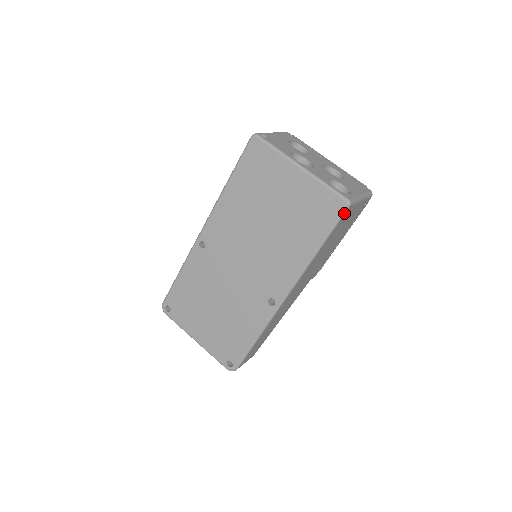
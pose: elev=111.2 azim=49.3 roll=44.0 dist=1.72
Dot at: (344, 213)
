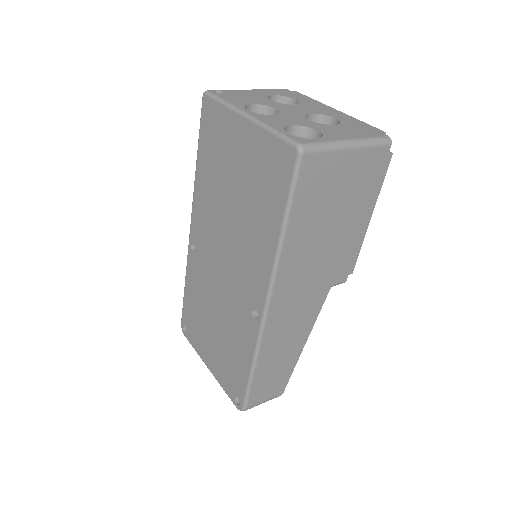
Dot at: (298, 166)
